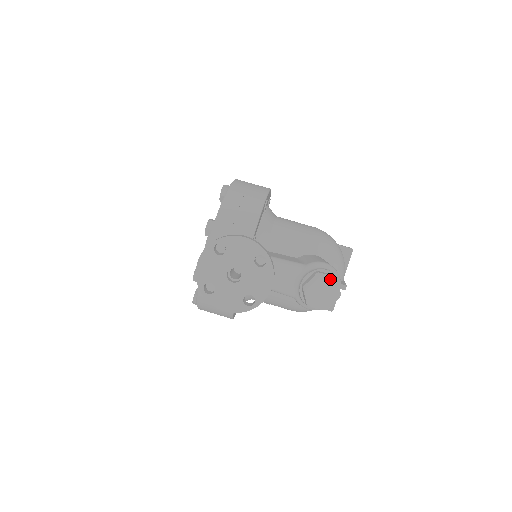
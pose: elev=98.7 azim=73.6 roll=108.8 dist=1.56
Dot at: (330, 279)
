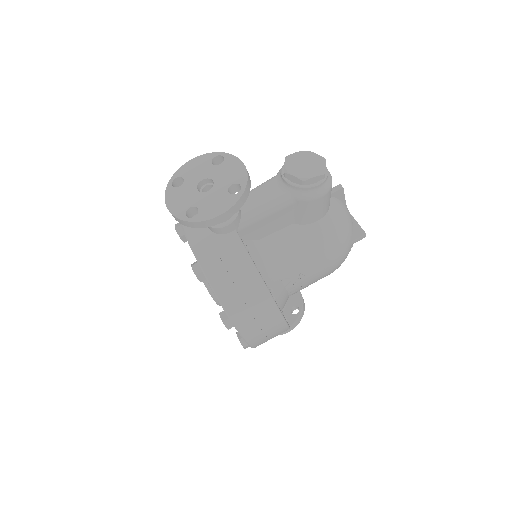
Dot at: (301, 154)
